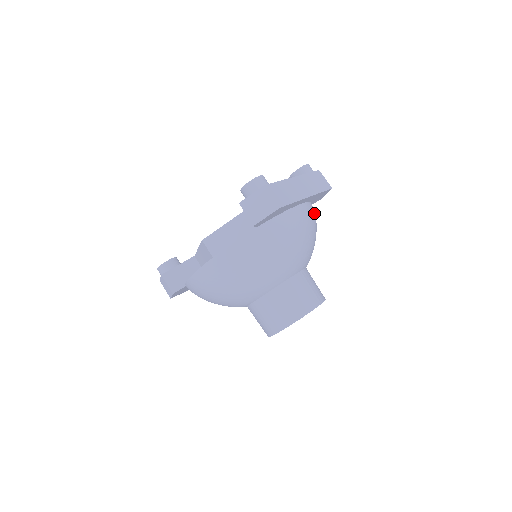
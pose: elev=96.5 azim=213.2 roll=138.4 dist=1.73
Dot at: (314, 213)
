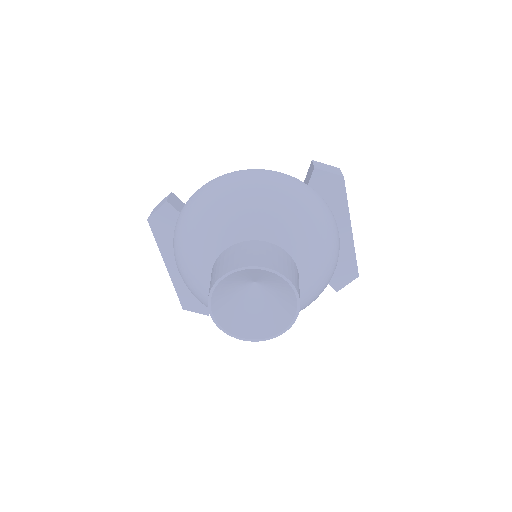
Dot at: (335, 268)
